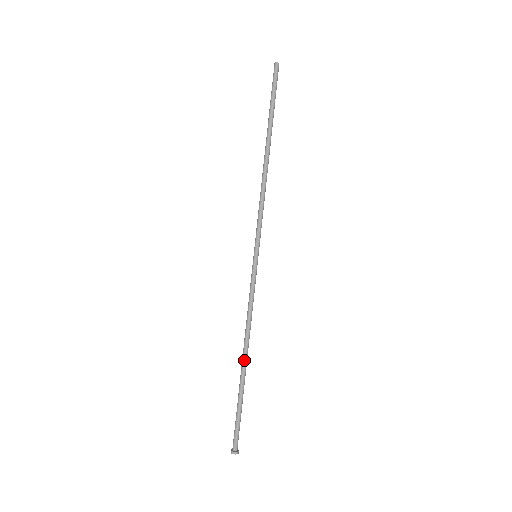
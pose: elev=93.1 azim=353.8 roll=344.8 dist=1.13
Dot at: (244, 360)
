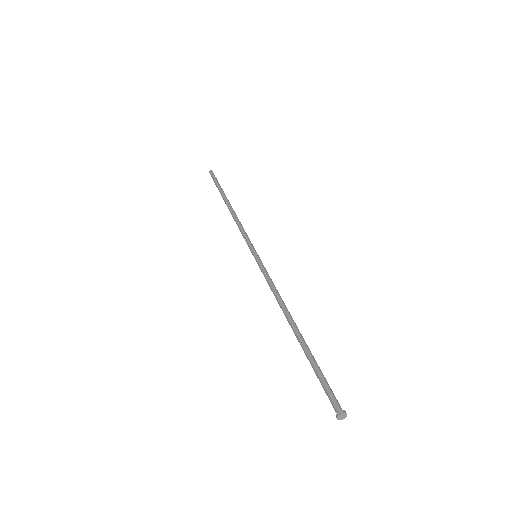
Dot at: (294, 324)
